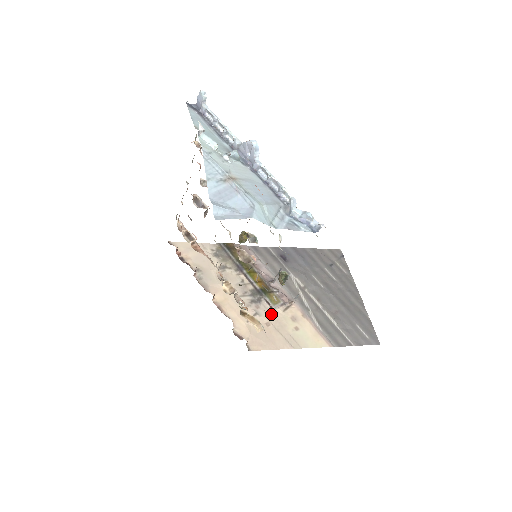
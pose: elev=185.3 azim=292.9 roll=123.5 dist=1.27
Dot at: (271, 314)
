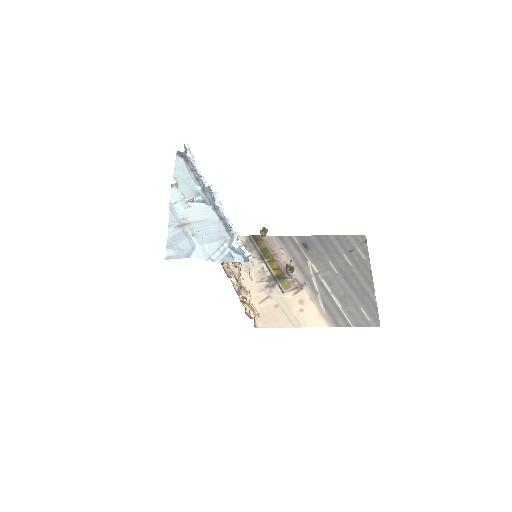
Dot at: (281, 297)
